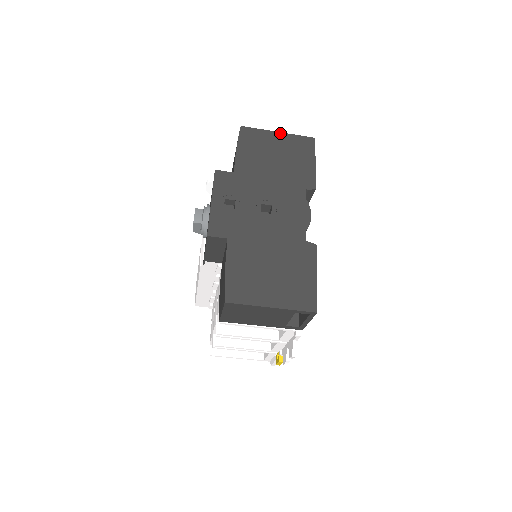
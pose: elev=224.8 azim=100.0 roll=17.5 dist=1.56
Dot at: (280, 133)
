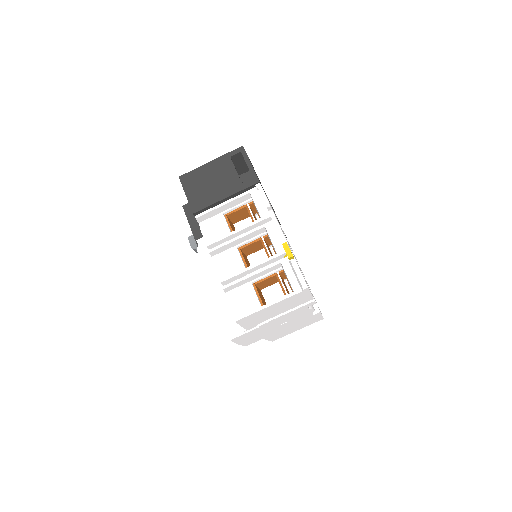
Dot at: occluded
